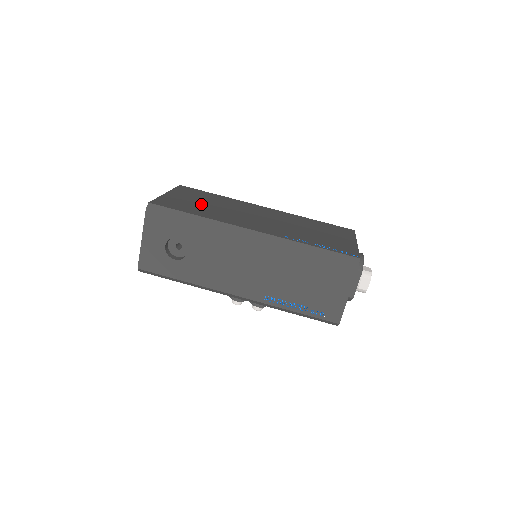
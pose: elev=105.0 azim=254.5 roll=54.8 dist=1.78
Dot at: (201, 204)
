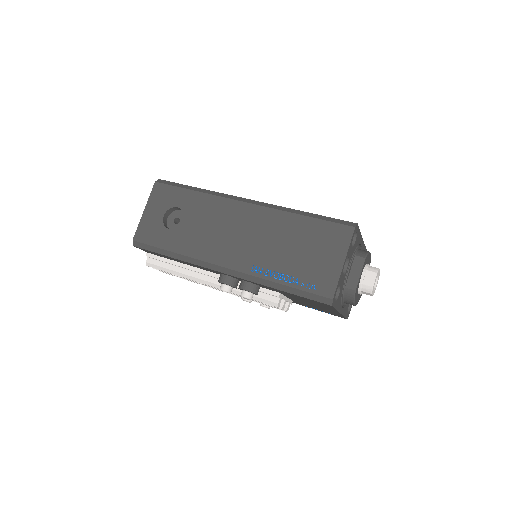
Dot at: occluded
